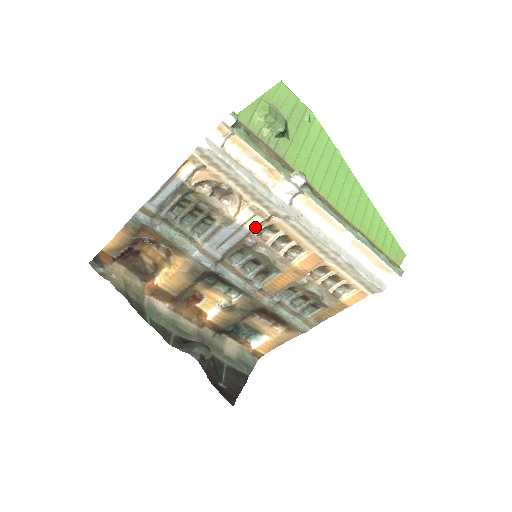
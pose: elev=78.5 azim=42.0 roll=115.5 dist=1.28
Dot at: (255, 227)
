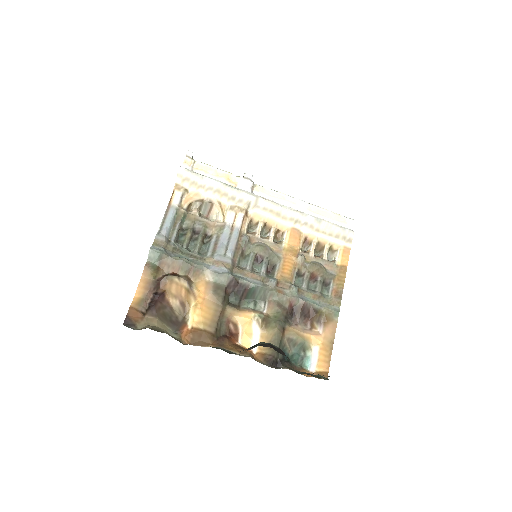
Dot at: (241, 224)
